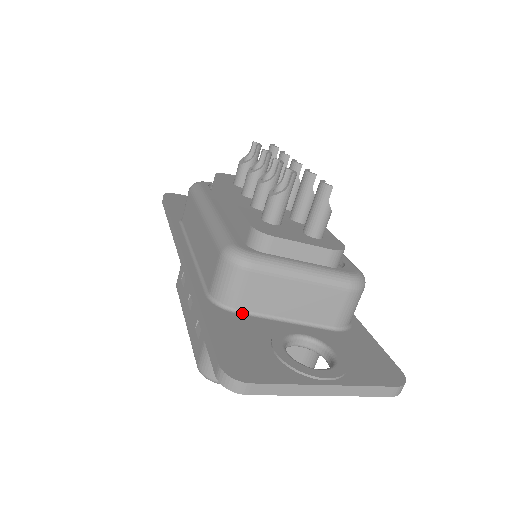
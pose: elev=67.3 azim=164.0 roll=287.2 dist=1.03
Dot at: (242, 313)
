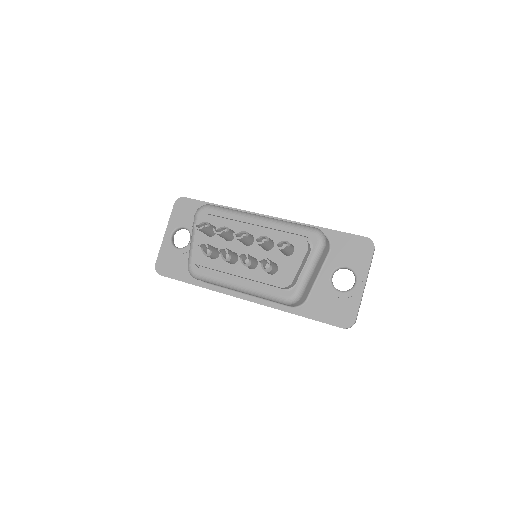
Dot at: (308, 297)
